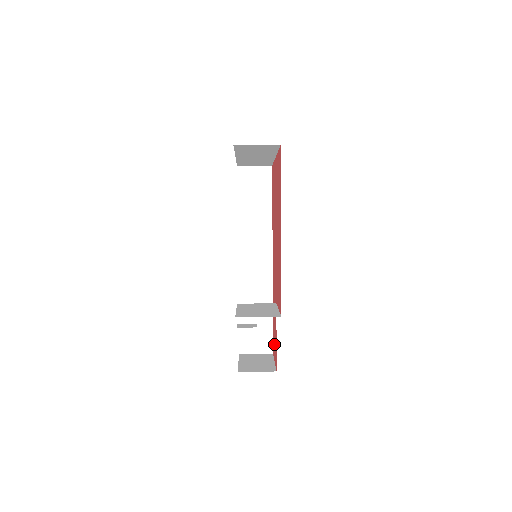
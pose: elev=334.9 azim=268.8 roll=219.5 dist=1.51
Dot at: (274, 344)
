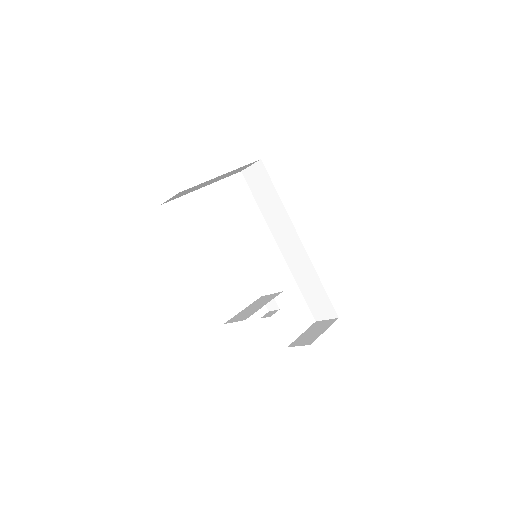
Dot at: occluded
